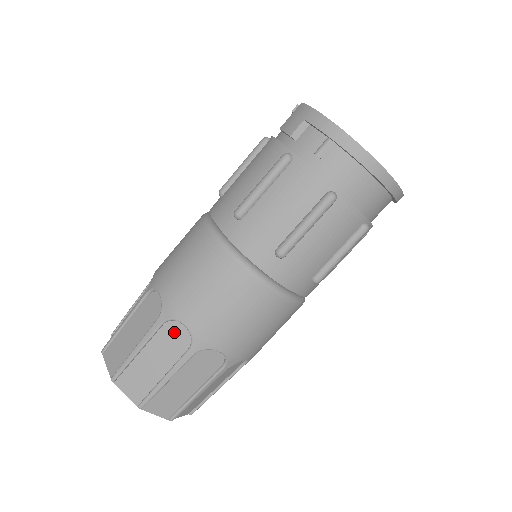
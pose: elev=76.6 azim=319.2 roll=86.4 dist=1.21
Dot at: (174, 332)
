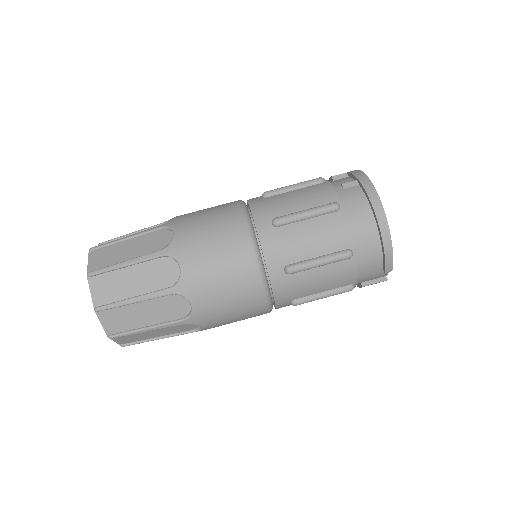
Dot at: (162, 237)
